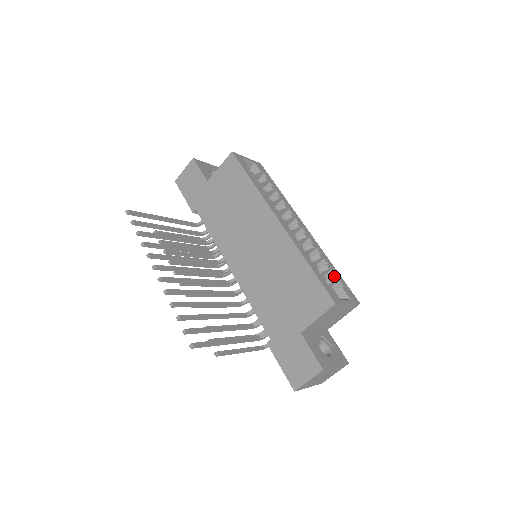
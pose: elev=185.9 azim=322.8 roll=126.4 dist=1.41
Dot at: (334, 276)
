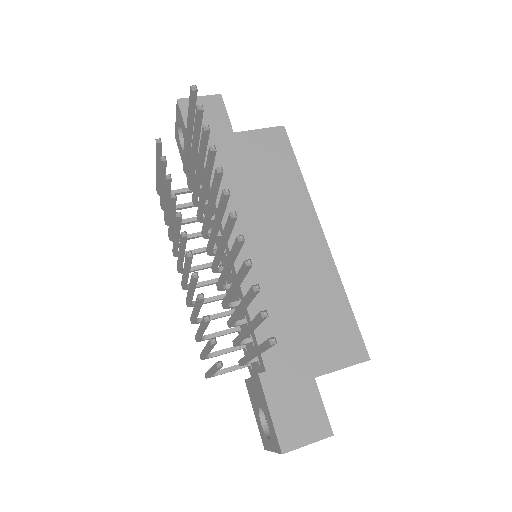
Dot at: occluded
